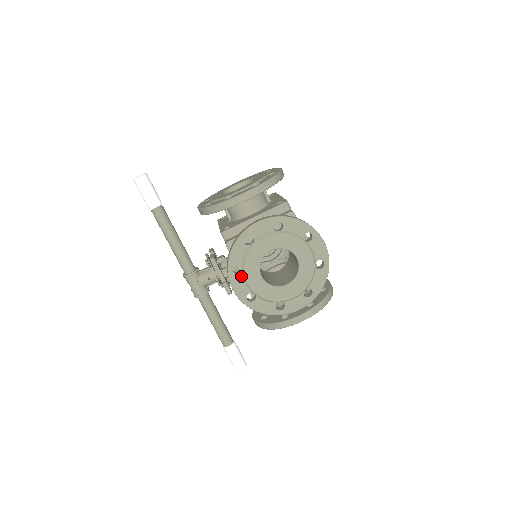
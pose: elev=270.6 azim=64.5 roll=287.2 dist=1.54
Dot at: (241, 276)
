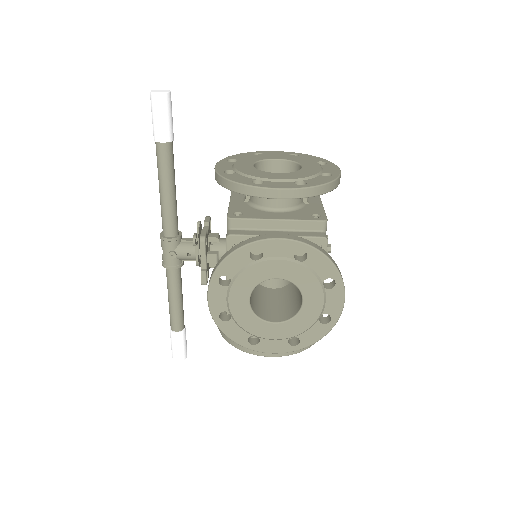
Dot at: (225, 289)
